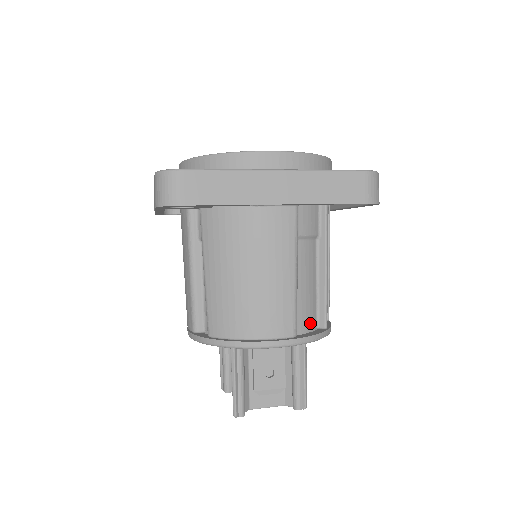
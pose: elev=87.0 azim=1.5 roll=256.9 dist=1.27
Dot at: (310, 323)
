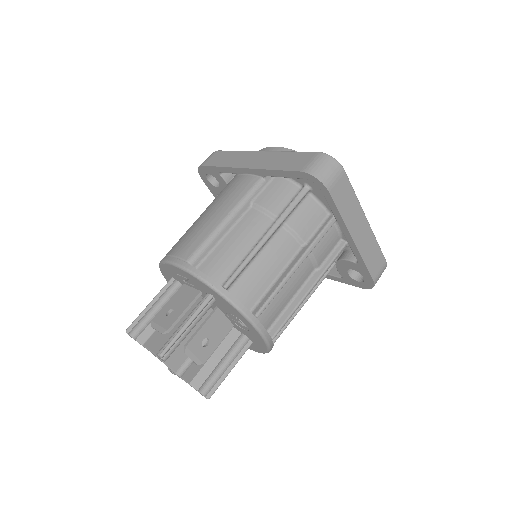
Dot at: (216, 274)
